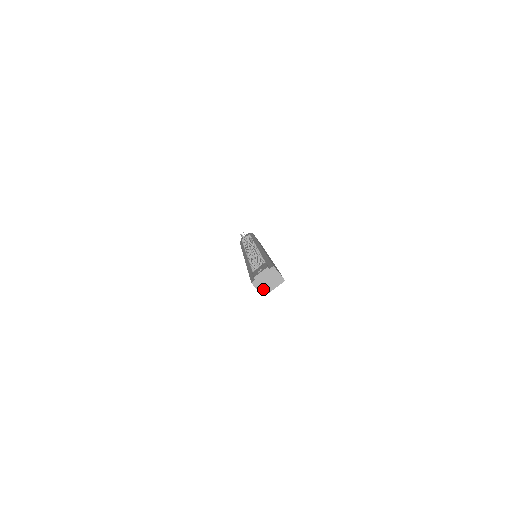
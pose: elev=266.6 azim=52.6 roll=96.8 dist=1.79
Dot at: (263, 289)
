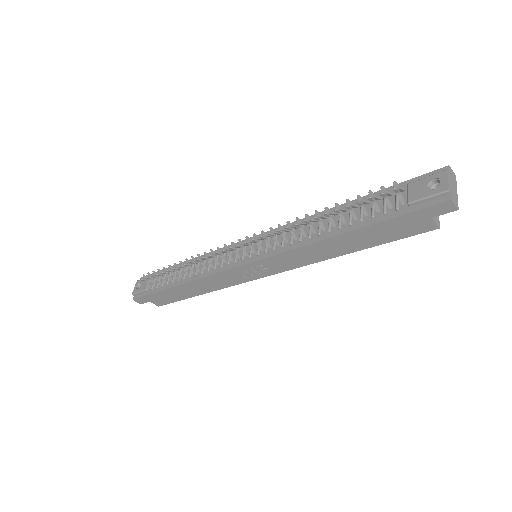
Dot at: (435, 217)
